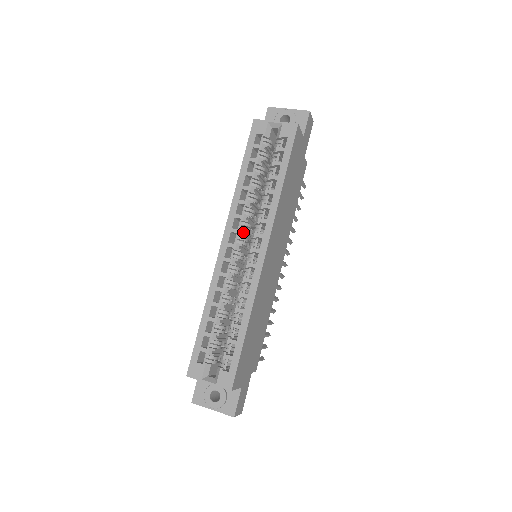
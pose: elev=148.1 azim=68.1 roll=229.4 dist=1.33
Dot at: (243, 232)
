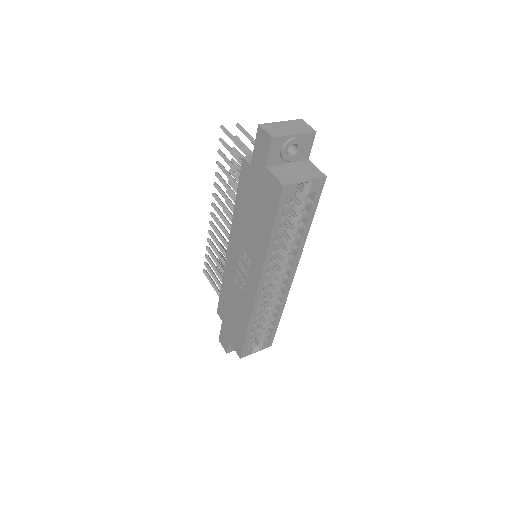
Dot at: (273, 271)
